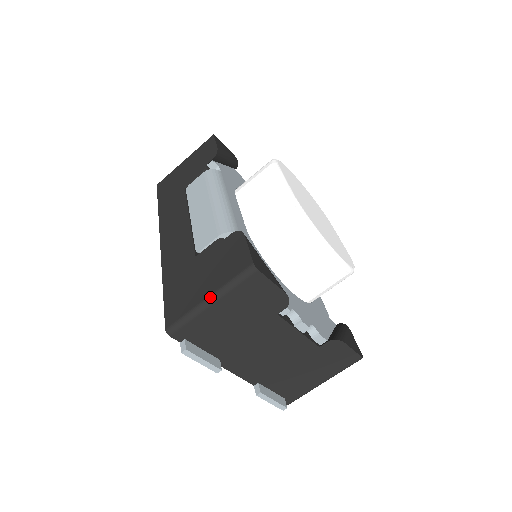
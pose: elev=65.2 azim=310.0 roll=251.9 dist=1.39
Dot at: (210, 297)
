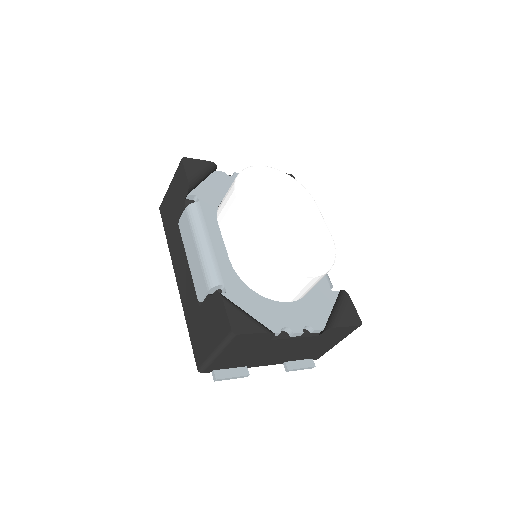
Dot at: (215, 352)
